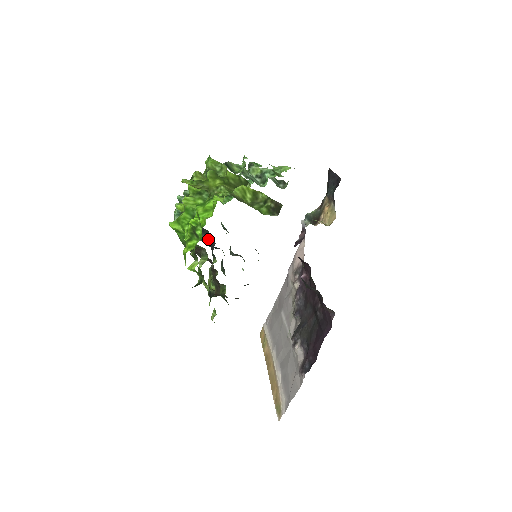
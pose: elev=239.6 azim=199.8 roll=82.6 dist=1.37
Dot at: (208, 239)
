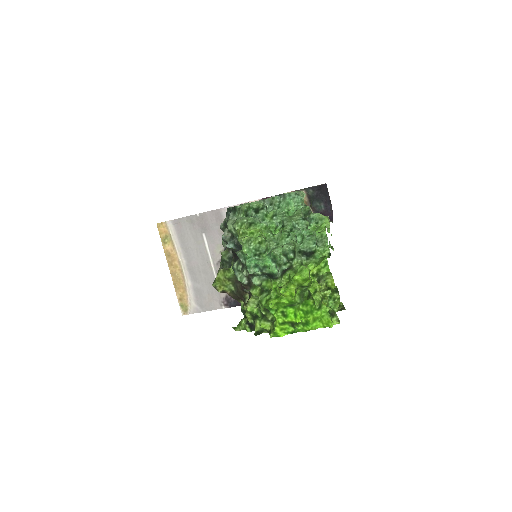
Dot at: occluded
